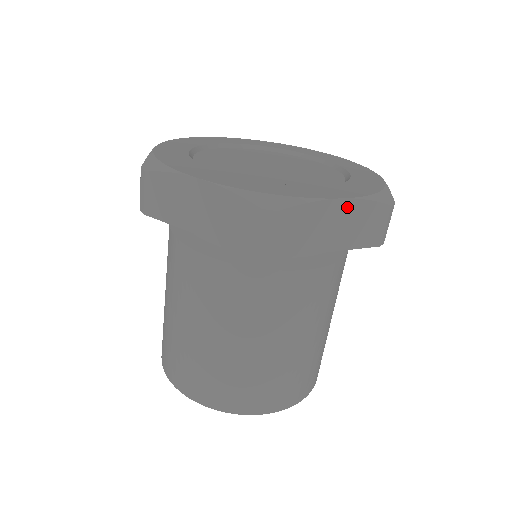
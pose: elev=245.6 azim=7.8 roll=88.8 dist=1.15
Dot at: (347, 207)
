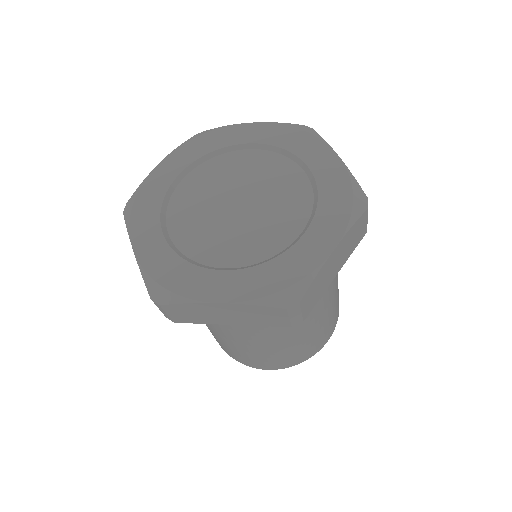
Dot at: (340, 246)
